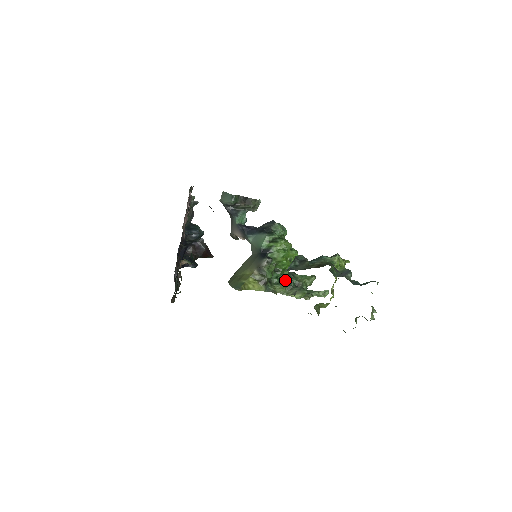
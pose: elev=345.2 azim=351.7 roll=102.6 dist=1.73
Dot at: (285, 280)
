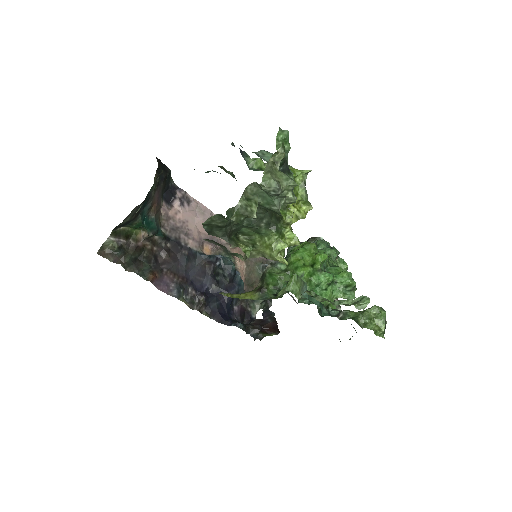
Dot at: occluded
